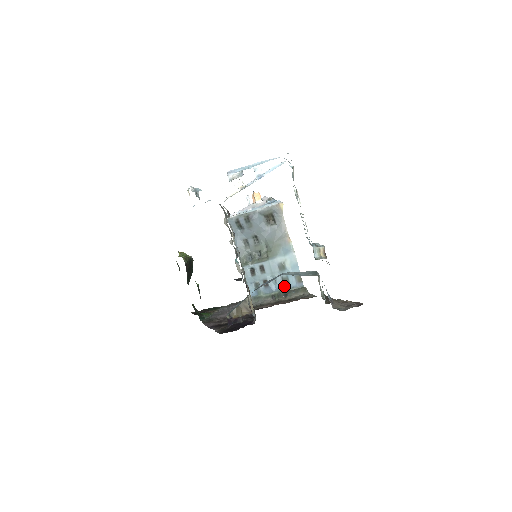
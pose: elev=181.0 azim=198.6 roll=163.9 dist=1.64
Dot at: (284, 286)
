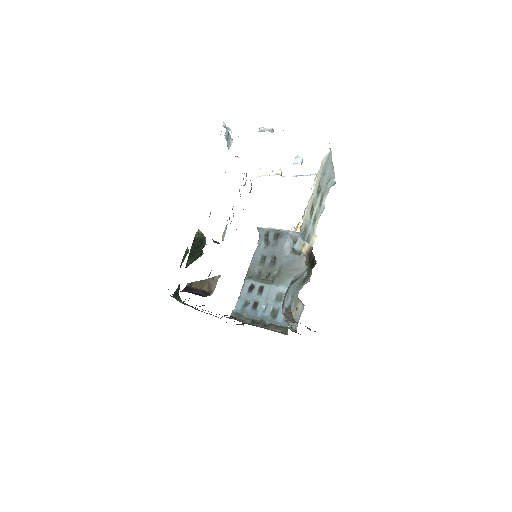
Dot at: (270, 317)
